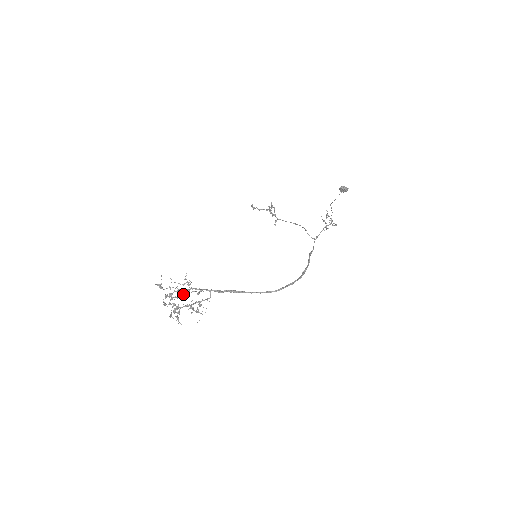
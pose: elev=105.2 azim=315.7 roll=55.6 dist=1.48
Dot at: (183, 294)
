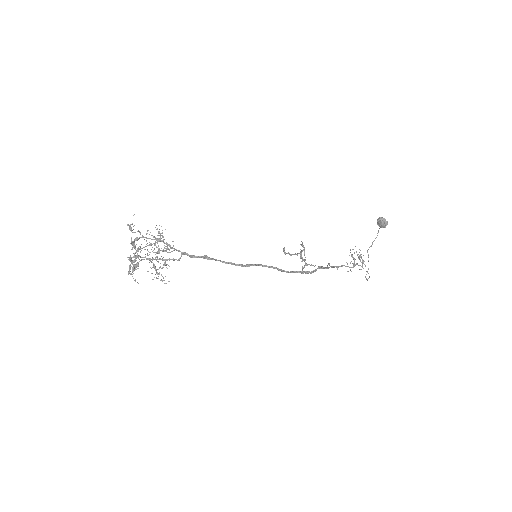
Dot at: (150, 244)
